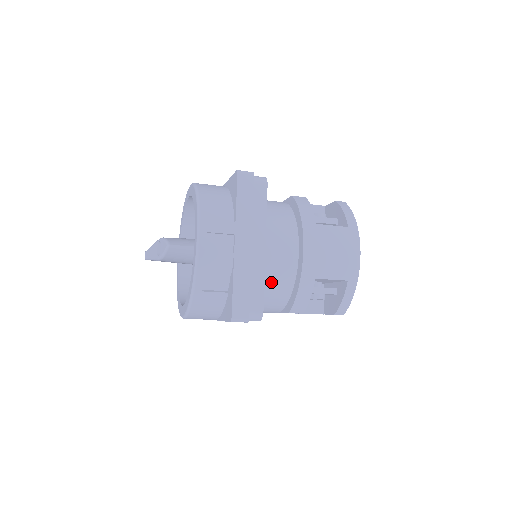
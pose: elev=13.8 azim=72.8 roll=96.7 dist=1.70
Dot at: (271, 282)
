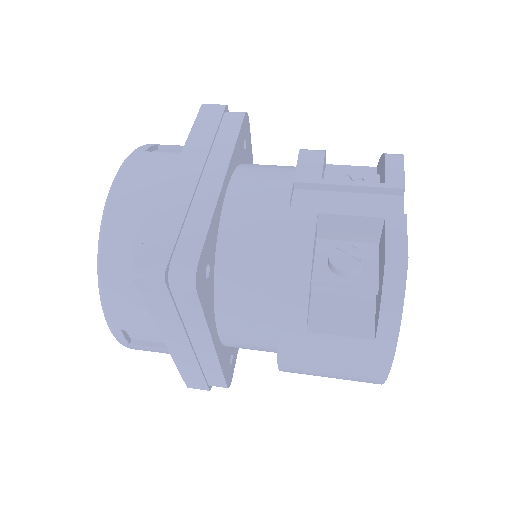
Dot at: occluded
